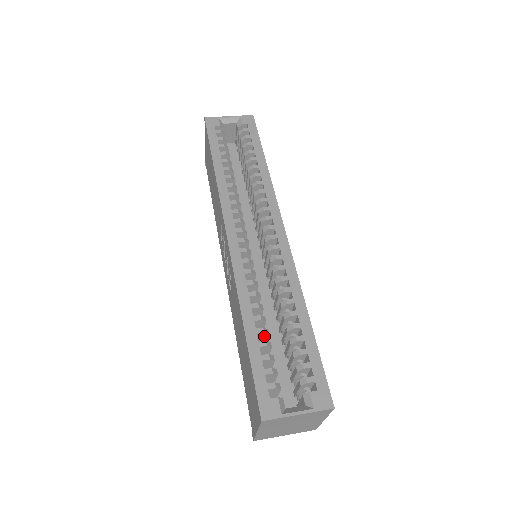
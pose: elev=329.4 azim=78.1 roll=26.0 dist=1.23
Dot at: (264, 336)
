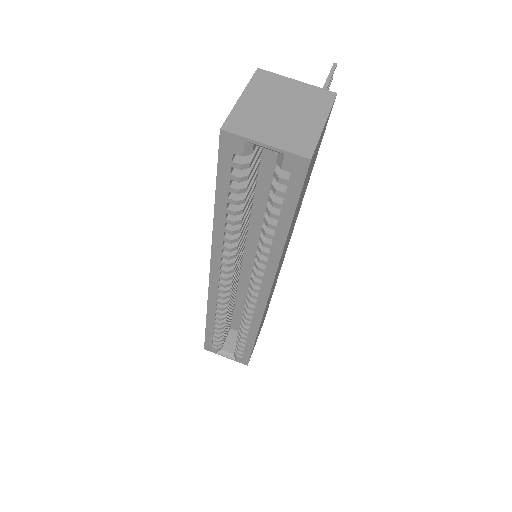
Dot at: (223, 324)
